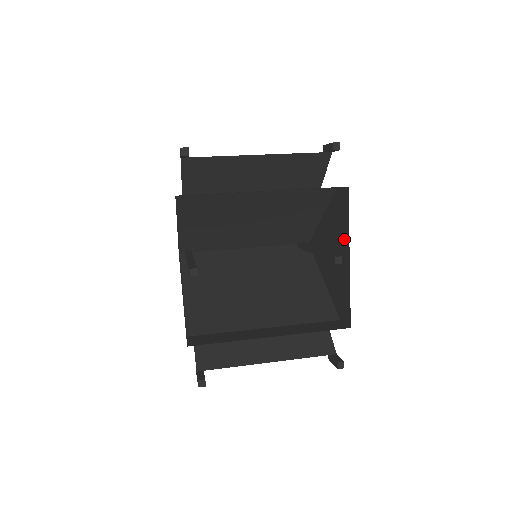
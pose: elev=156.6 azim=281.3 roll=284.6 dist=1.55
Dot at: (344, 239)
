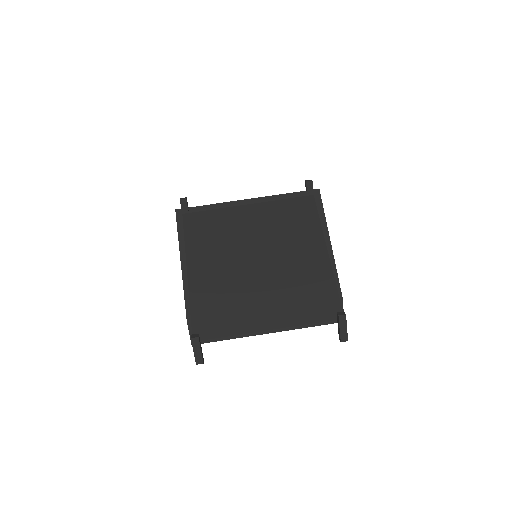
Dot at: occluded
